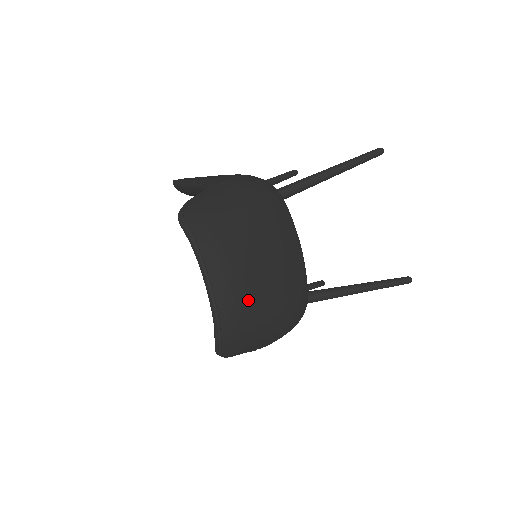
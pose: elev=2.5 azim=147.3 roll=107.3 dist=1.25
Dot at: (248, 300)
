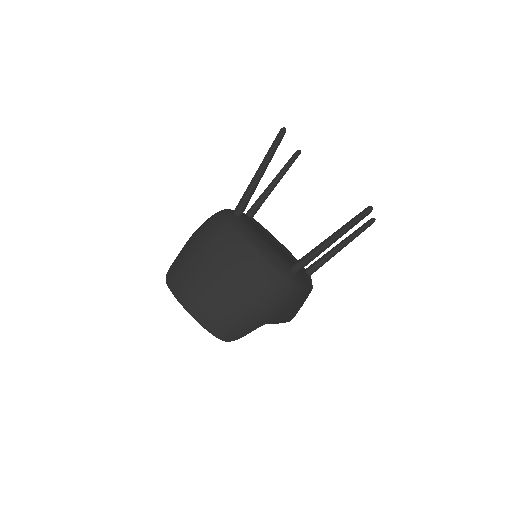
Dot at: (217, 307)
